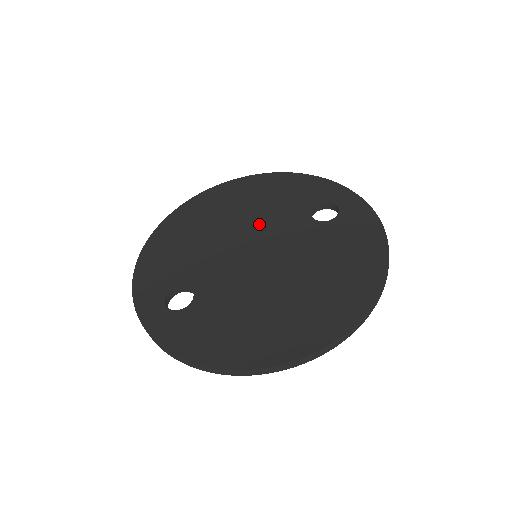
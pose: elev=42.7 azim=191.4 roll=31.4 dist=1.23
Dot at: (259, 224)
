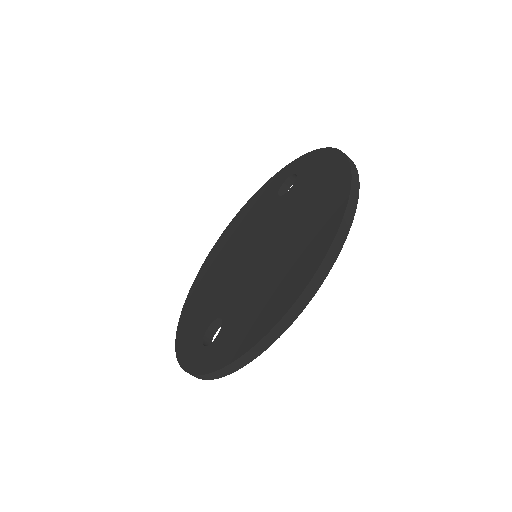
Dot at: (247, 238)
